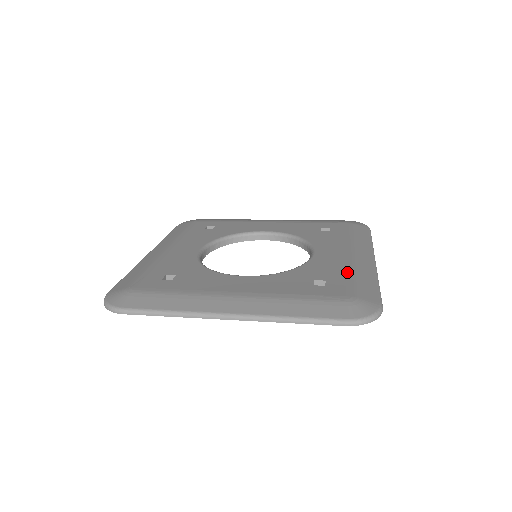
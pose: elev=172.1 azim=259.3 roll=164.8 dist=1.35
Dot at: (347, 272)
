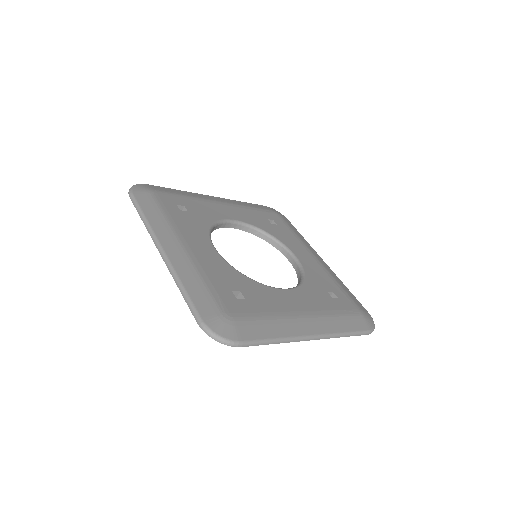
Dot at: (334, 281)
